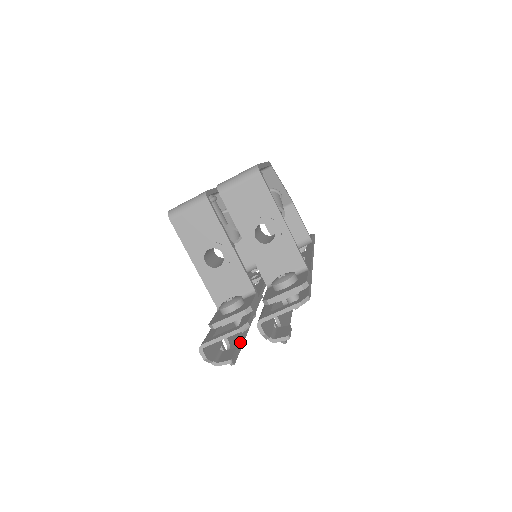
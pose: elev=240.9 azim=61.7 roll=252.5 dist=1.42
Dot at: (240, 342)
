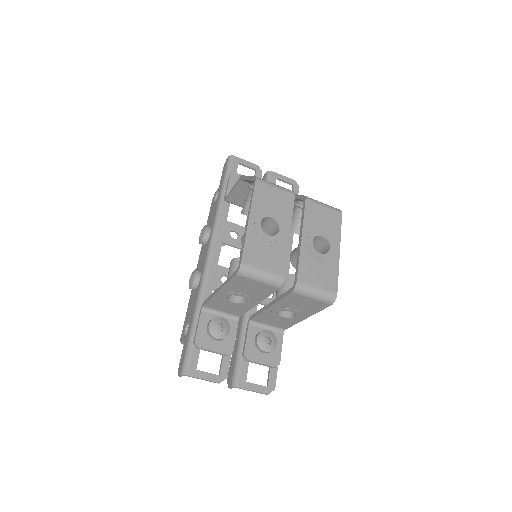
Dot at: occluded
